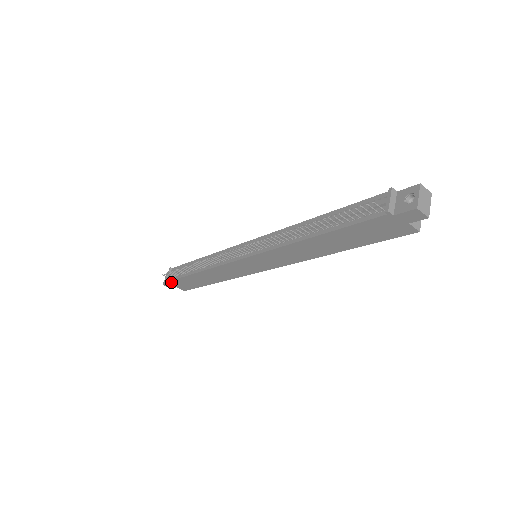
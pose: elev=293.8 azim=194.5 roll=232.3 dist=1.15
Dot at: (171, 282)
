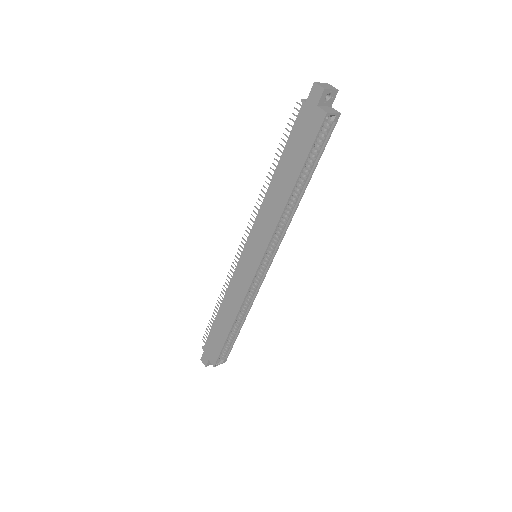
Dot at: (205, 348)
